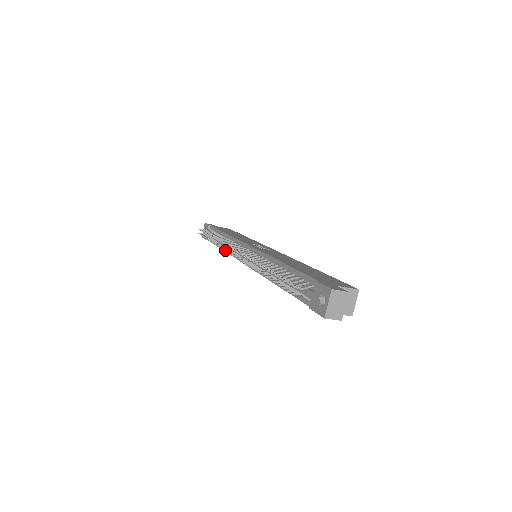
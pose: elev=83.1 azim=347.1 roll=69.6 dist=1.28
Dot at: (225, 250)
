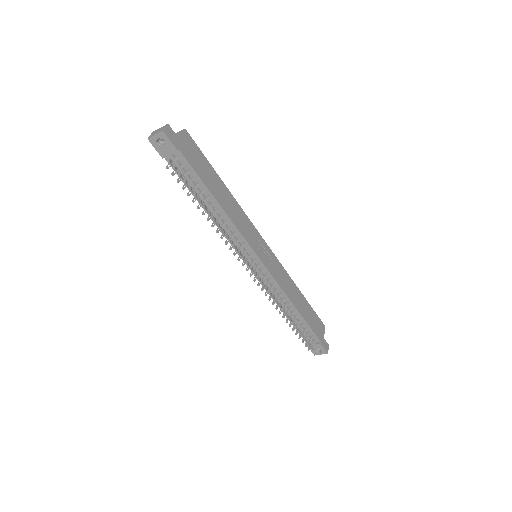
Dot at: occluded
